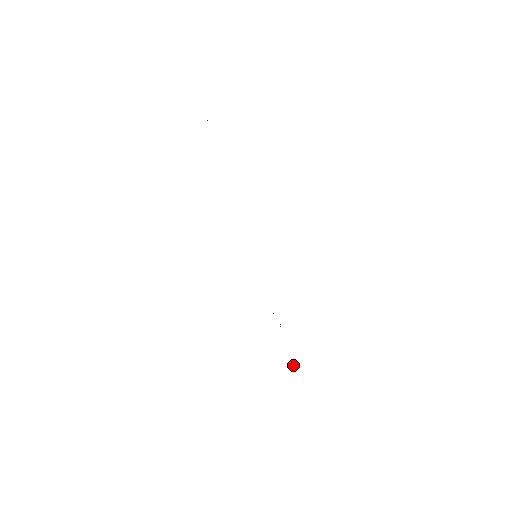
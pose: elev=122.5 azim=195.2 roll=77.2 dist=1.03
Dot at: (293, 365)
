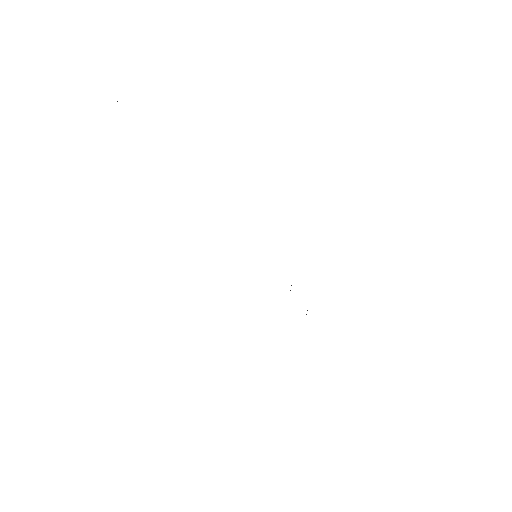
Dot at: occluded
